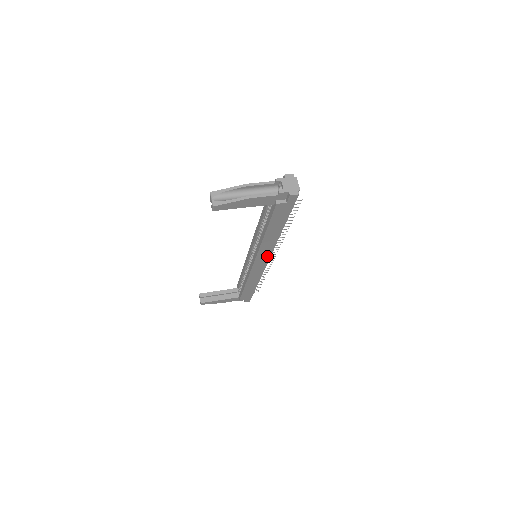
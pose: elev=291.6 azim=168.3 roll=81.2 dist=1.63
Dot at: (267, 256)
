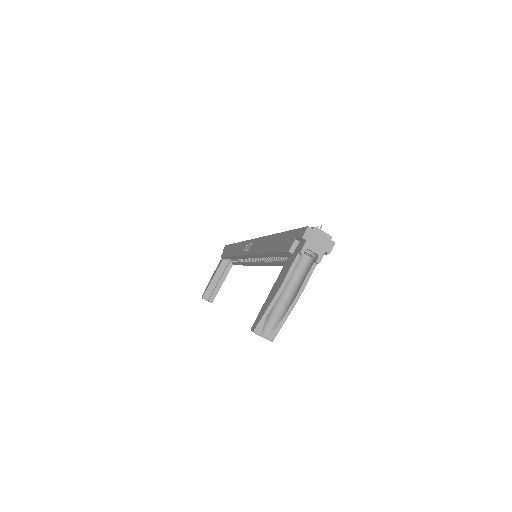
Dot at: occluded
